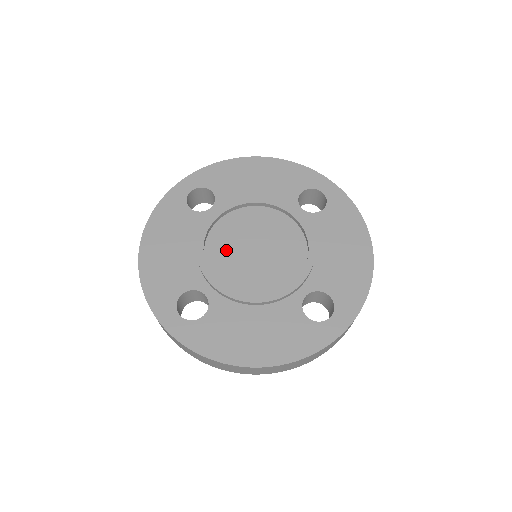
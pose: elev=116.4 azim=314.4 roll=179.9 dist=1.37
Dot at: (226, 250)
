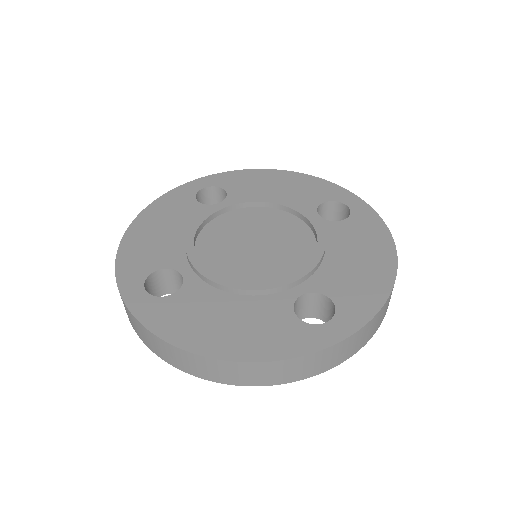
Dot at: (222, 239)
